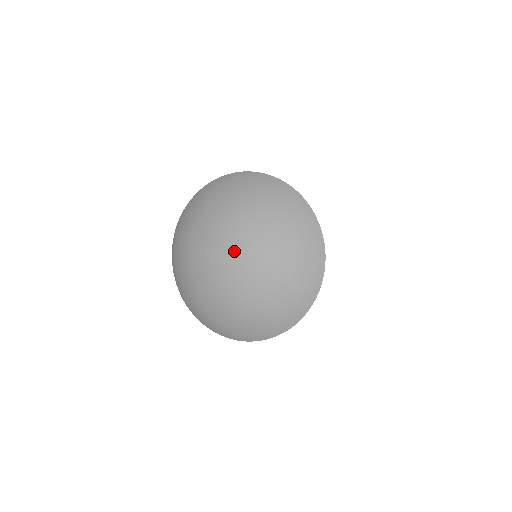
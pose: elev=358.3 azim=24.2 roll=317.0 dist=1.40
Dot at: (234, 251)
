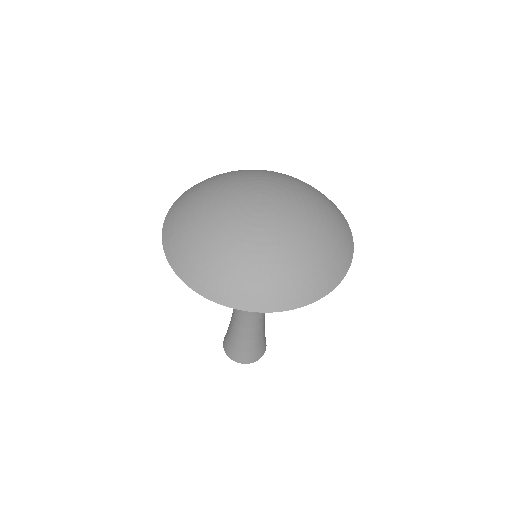
Dot at: (277, 200)
